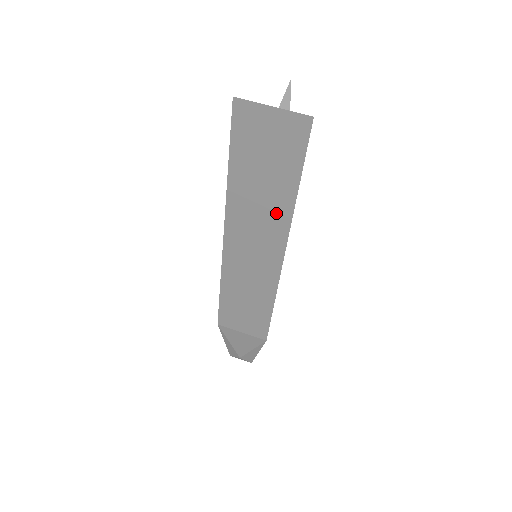
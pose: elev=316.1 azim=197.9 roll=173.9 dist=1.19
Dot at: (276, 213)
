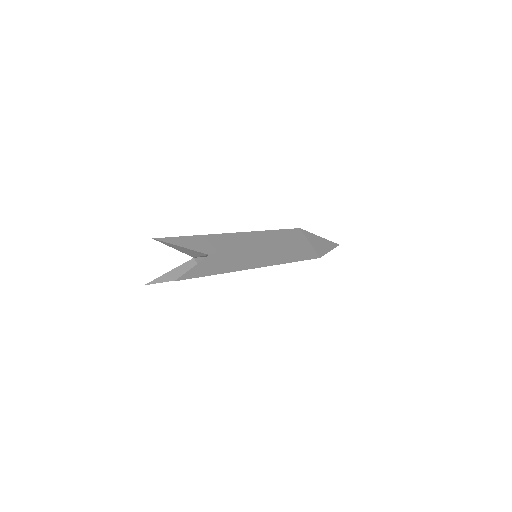
Dot at: occluded
